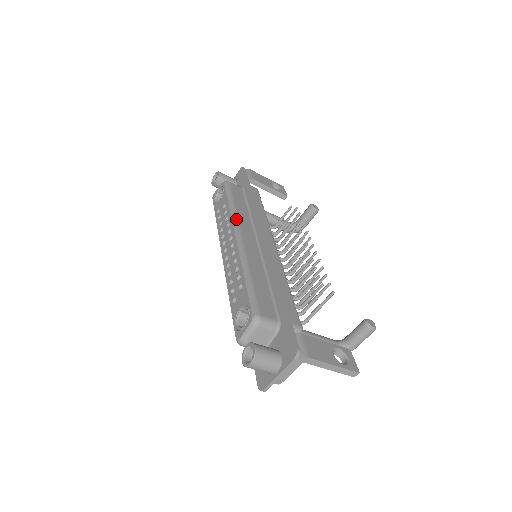
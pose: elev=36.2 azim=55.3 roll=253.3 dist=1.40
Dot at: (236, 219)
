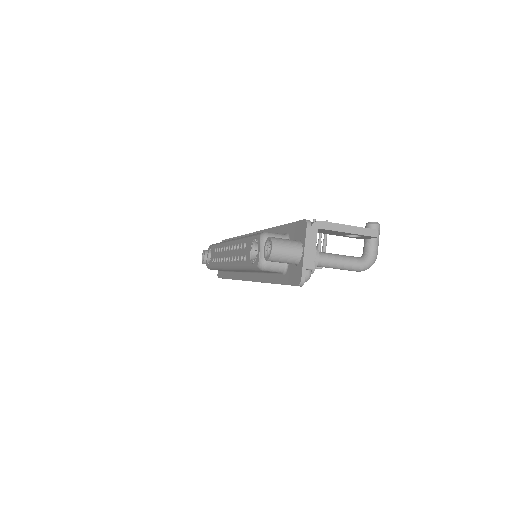
Dot at: occluded
